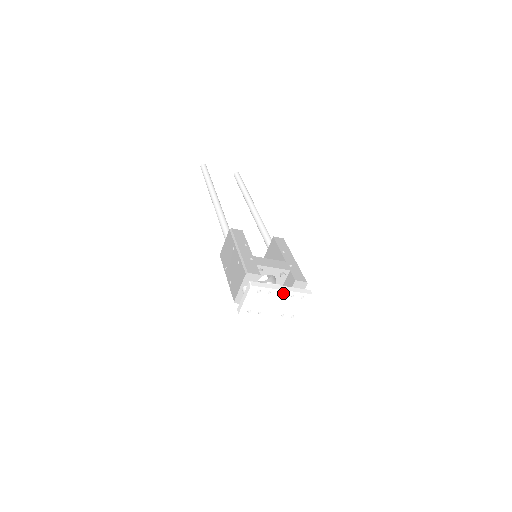
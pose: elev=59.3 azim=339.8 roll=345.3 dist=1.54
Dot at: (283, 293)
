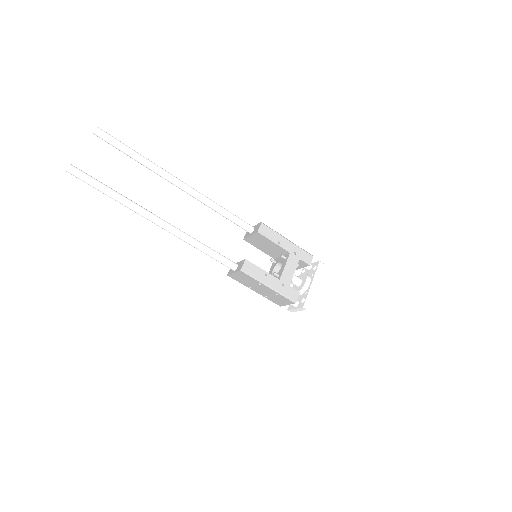
Dot at: (314, 285)
